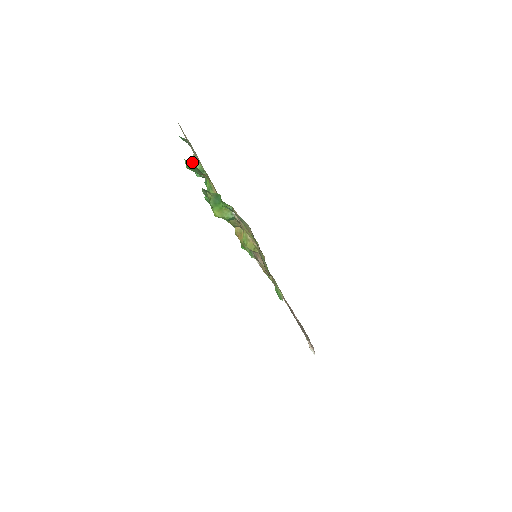
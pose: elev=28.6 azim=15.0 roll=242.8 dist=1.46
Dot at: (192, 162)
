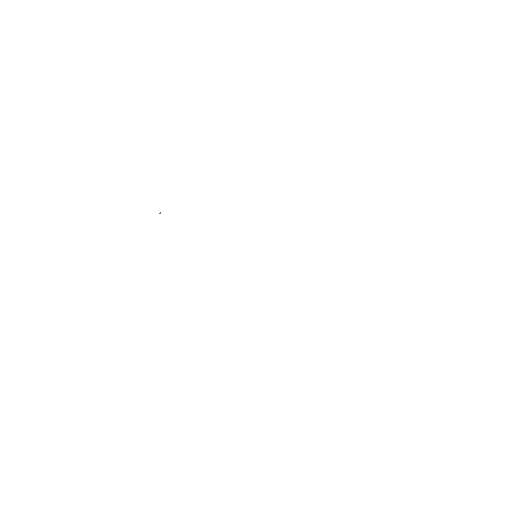
Dot at: occluded
